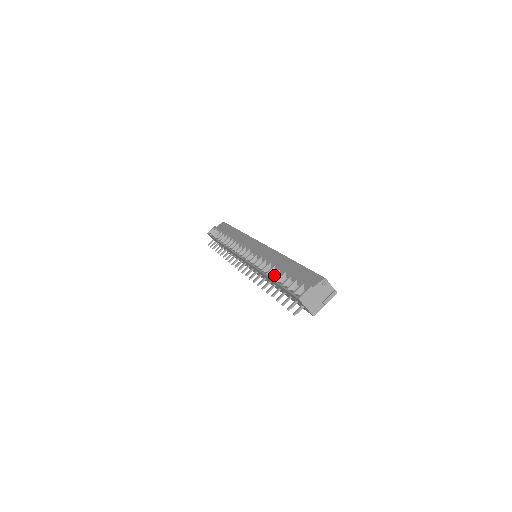
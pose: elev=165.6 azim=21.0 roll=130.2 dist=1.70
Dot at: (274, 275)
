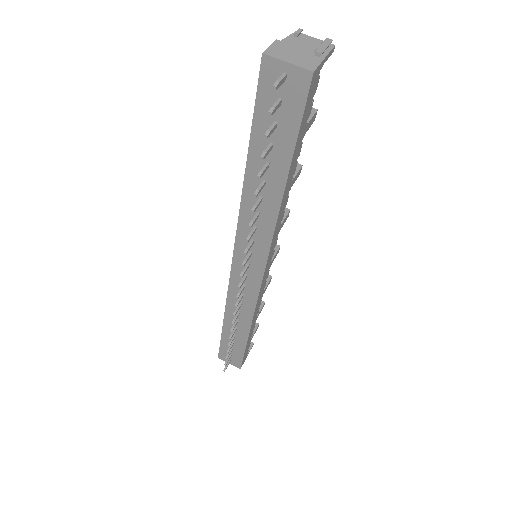
Dot at: occluded
